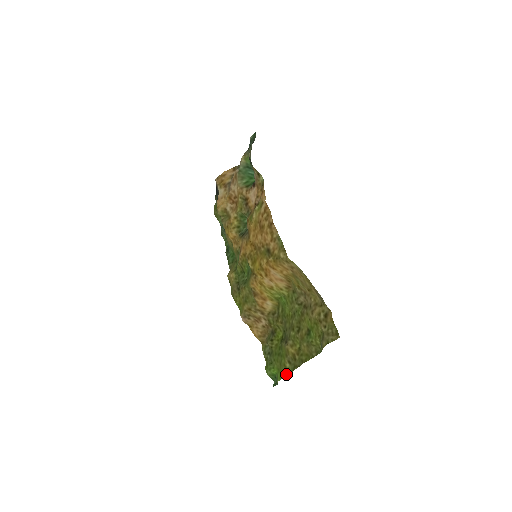
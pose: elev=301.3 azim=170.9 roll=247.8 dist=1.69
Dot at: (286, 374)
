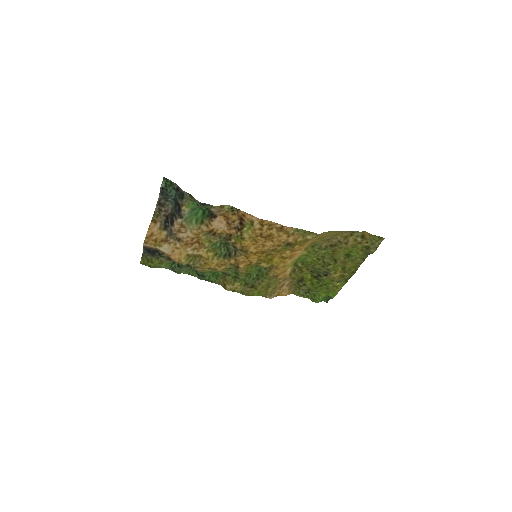
Dot at: (340, 289)
